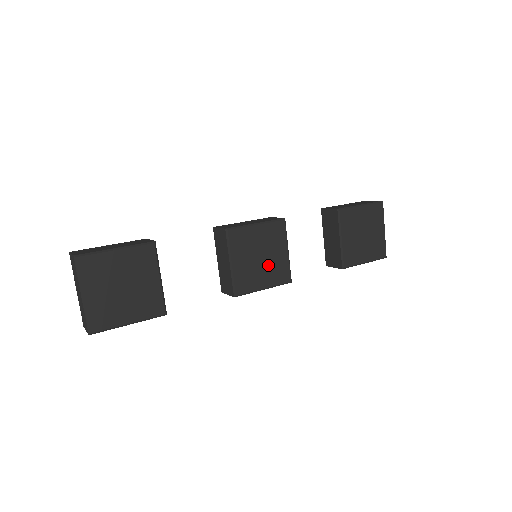
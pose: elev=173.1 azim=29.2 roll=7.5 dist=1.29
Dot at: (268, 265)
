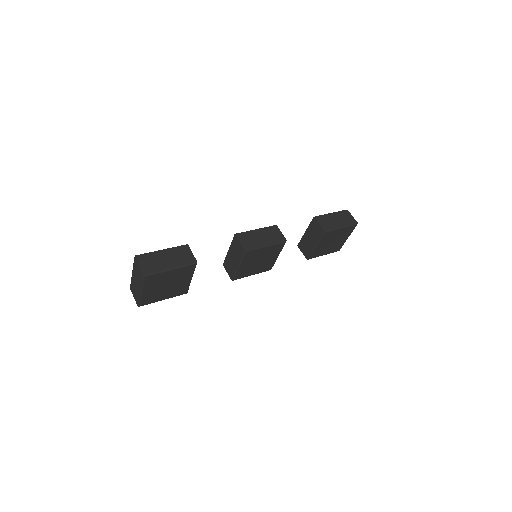
Dot at: (261, 264)
